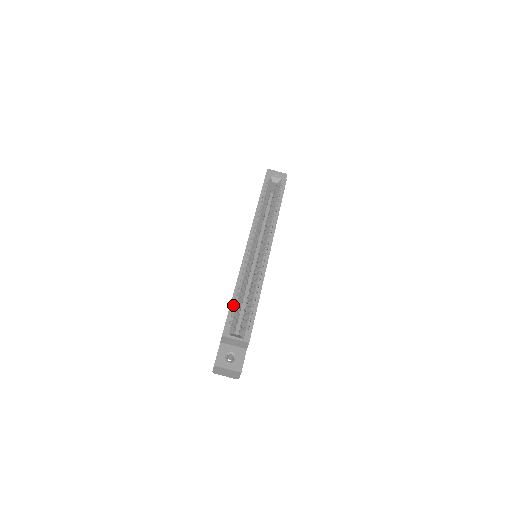
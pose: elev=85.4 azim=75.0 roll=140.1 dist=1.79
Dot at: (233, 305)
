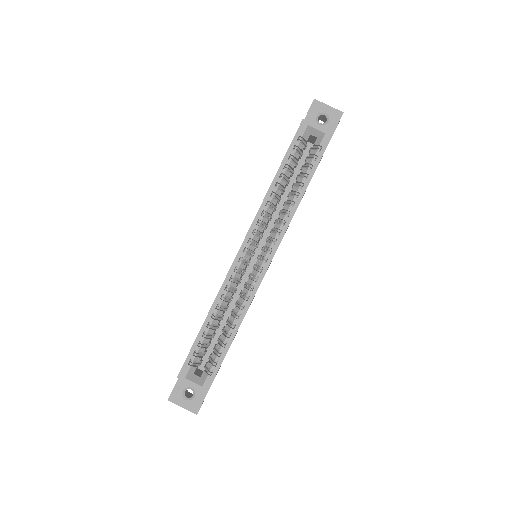
Dot at: (199, 339)
